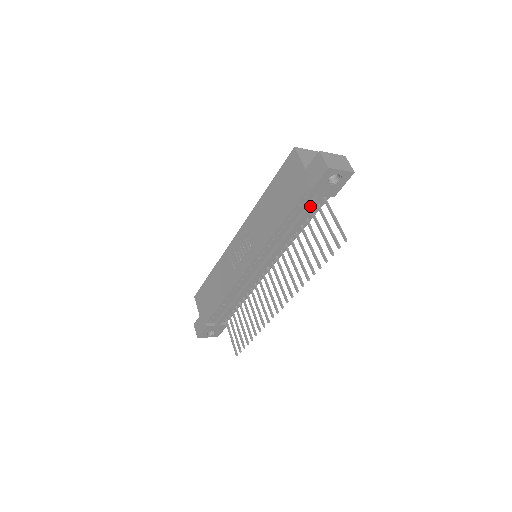
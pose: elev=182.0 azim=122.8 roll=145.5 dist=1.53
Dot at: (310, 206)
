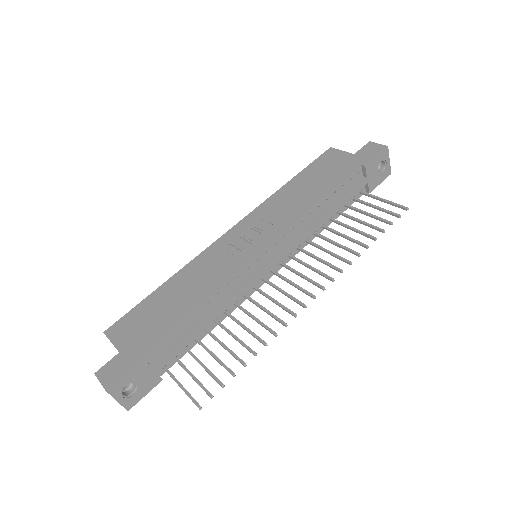
Dot at: (356, 187)
